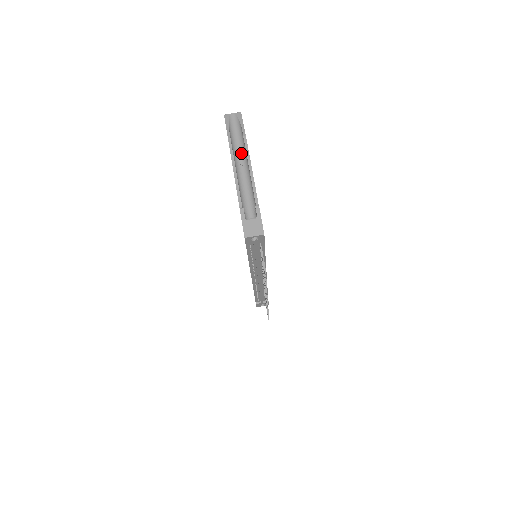
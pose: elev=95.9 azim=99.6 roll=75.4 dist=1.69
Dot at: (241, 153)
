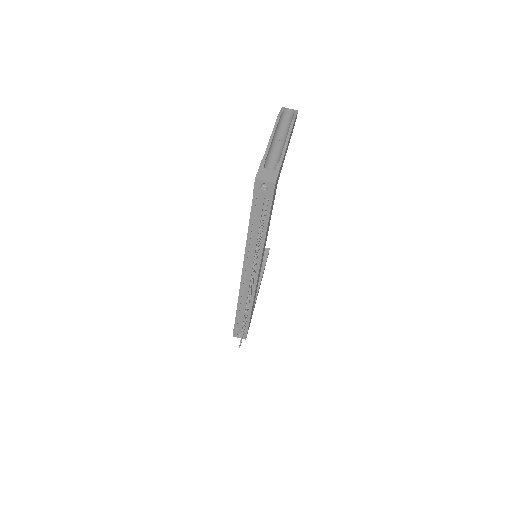
Dot at: (284, 133)
